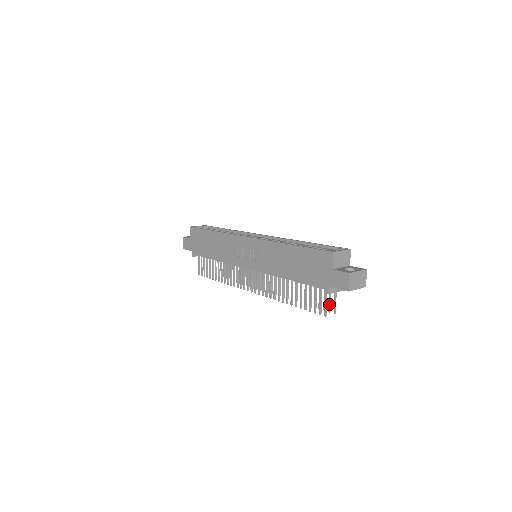
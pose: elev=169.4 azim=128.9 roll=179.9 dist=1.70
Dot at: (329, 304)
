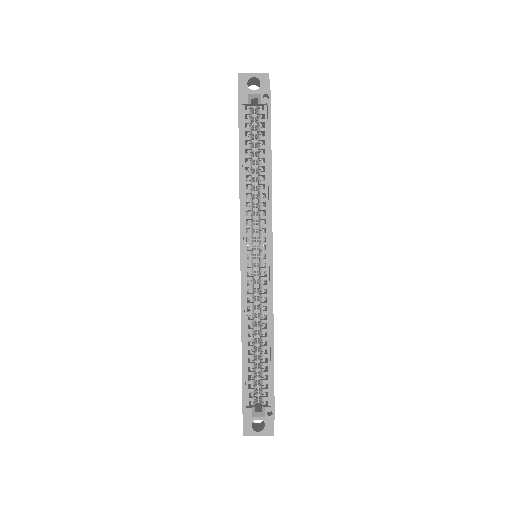
Dot at: occluded
